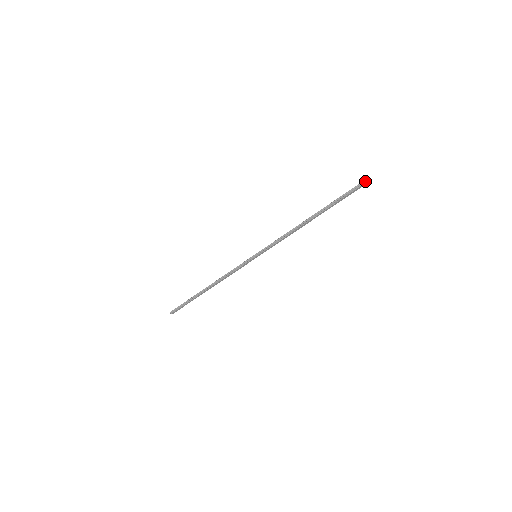
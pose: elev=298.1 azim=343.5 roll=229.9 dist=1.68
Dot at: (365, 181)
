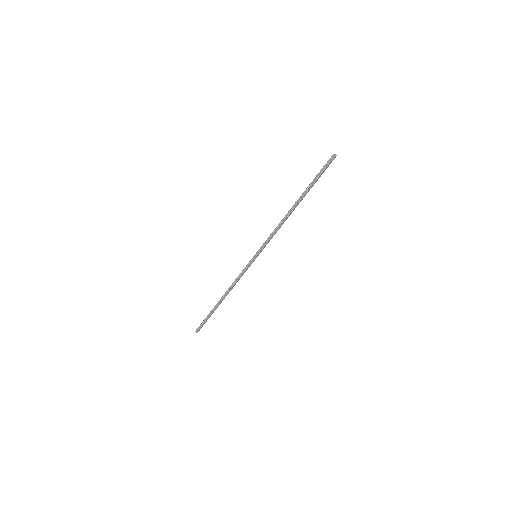
Dot at: (333, 156)
